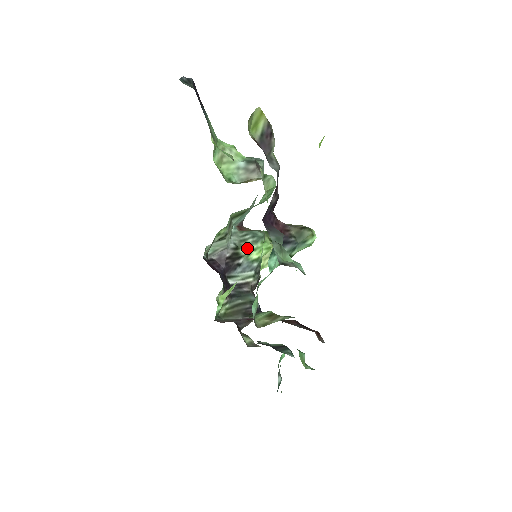
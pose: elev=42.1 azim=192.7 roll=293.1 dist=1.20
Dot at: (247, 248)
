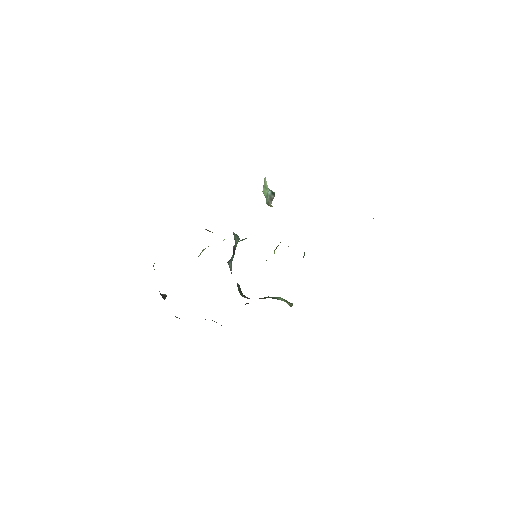
Dot at: (236, 246)
